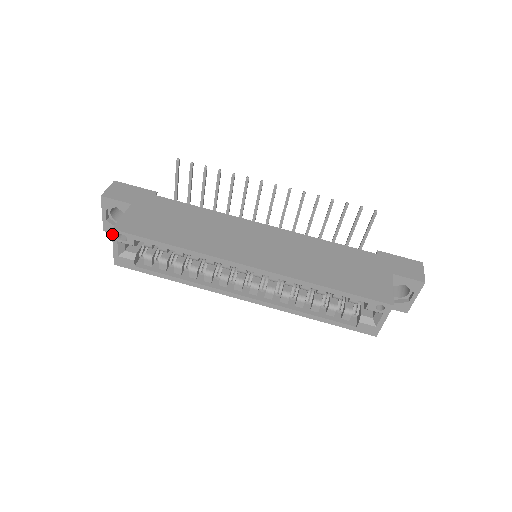
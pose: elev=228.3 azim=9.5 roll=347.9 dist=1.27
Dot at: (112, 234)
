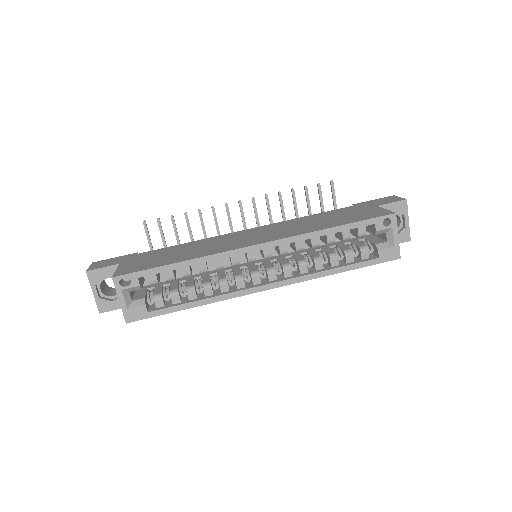
Dot at: (114, 284)
